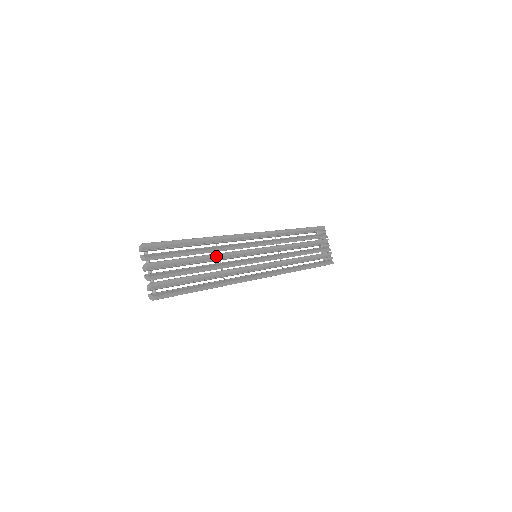
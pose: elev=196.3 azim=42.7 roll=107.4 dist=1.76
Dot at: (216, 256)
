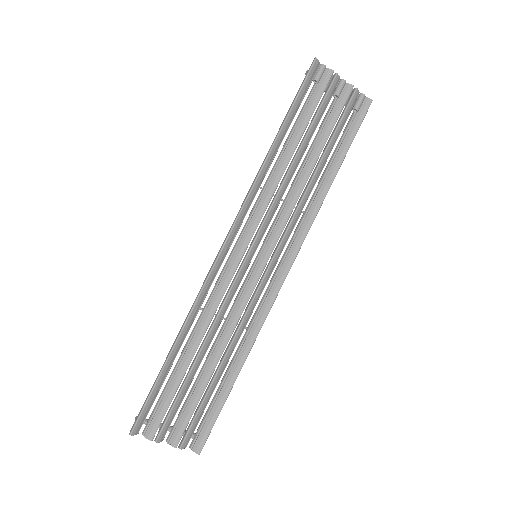
Dot at: (212, 333)
